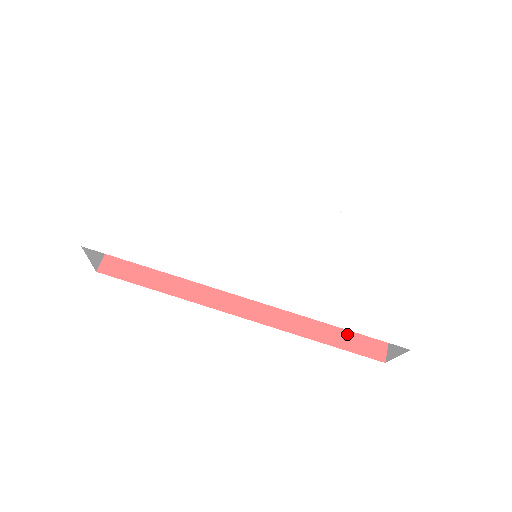
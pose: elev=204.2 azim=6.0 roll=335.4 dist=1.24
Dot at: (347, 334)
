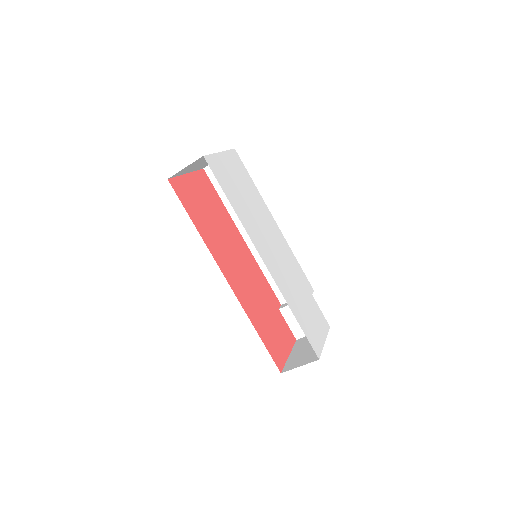
Dot at: (269, 341)
